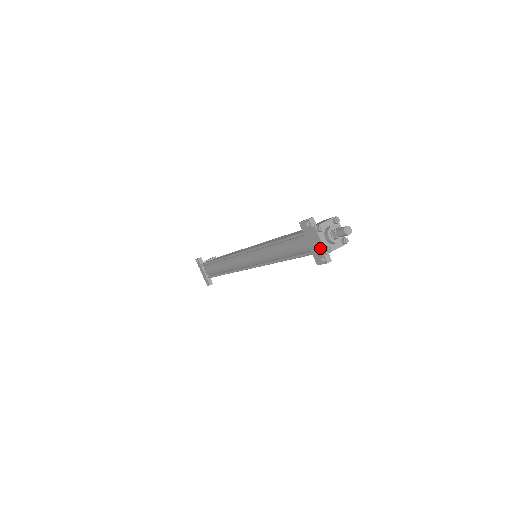
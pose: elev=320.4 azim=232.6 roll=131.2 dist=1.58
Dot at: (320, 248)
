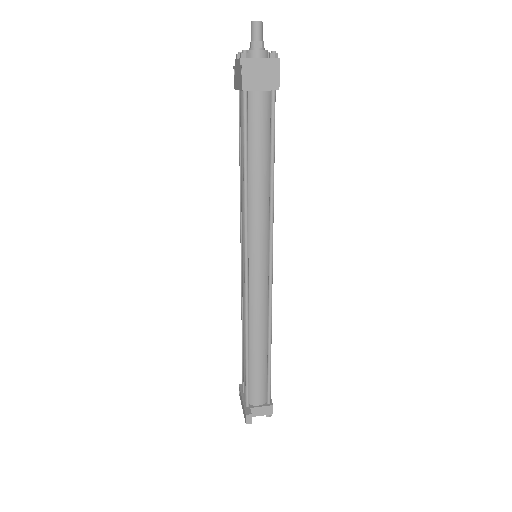
Dot at: (239, 67)
